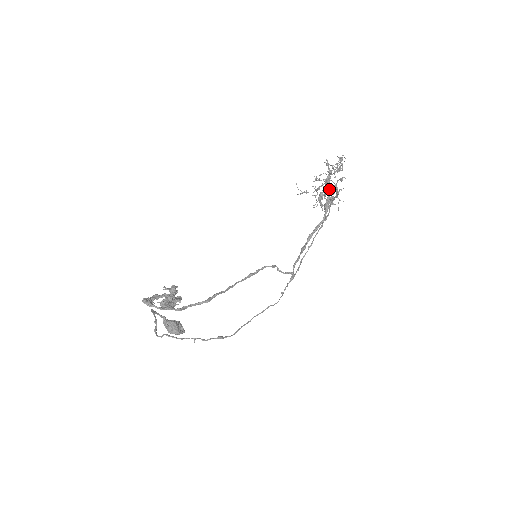
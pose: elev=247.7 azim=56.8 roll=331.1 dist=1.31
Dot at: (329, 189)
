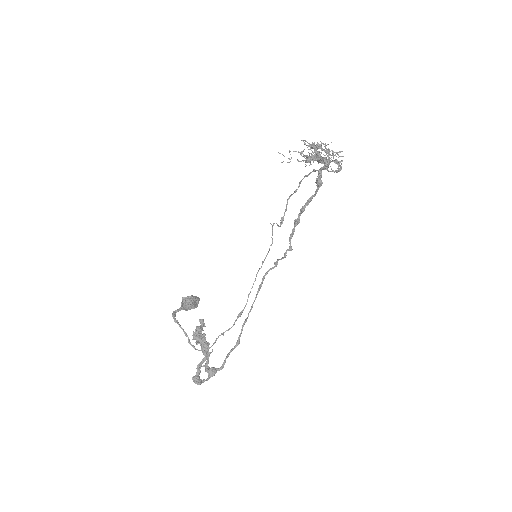
Dot at: occluded
